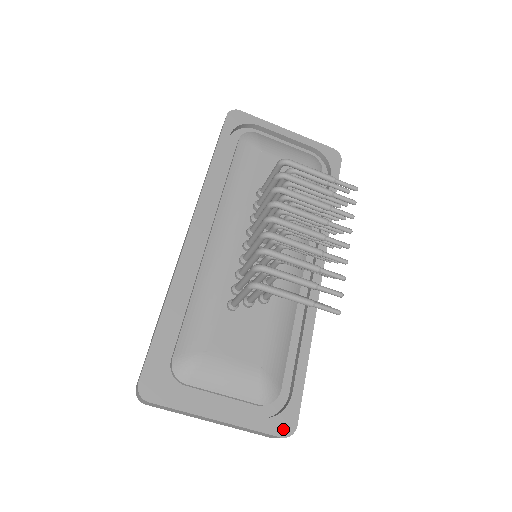
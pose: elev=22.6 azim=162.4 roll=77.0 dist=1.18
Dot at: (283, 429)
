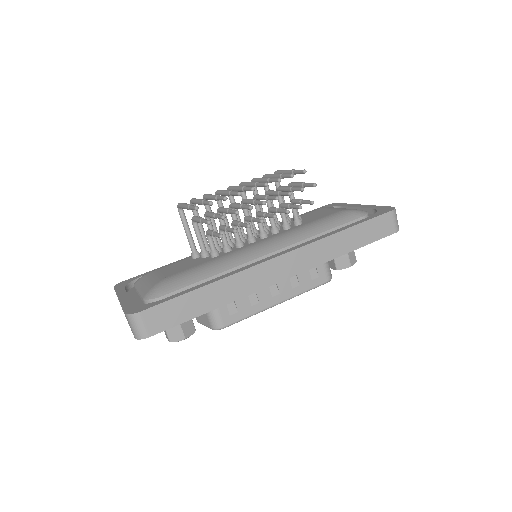
Dot at: (132, 310)
